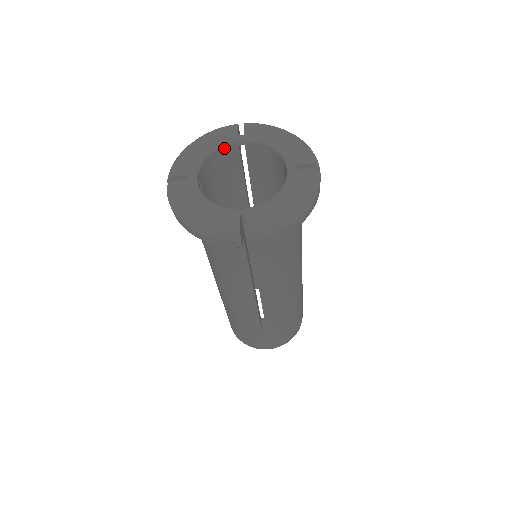
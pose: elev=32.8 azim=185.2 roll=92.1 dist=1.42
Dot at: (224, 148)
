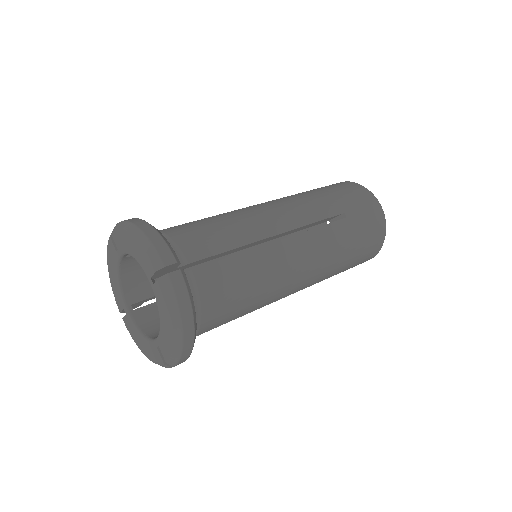
Dot at: (121, 266)
